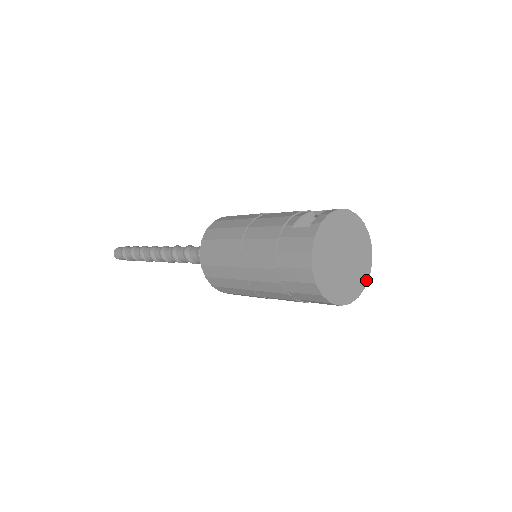
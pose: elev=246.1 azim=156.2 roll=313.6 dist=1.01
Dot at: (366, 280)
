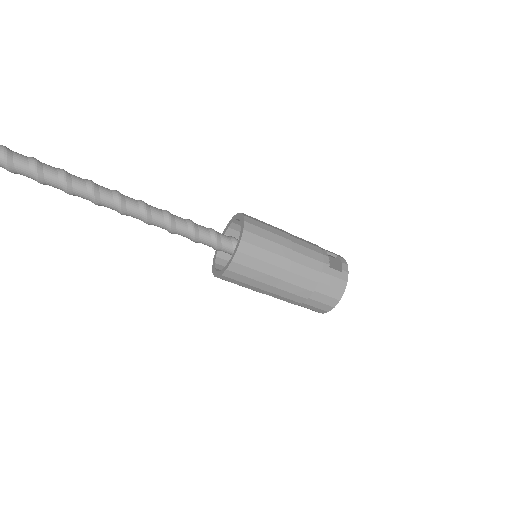
Dot at: occluded
